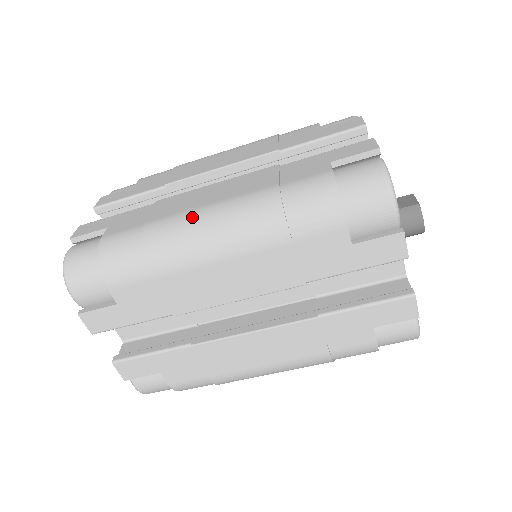
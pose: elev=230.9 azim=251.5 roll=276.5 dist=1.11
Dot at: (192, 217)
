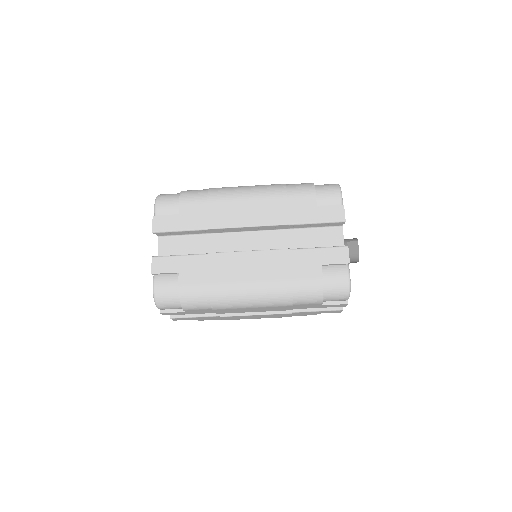
Dot at: (240, 288)
